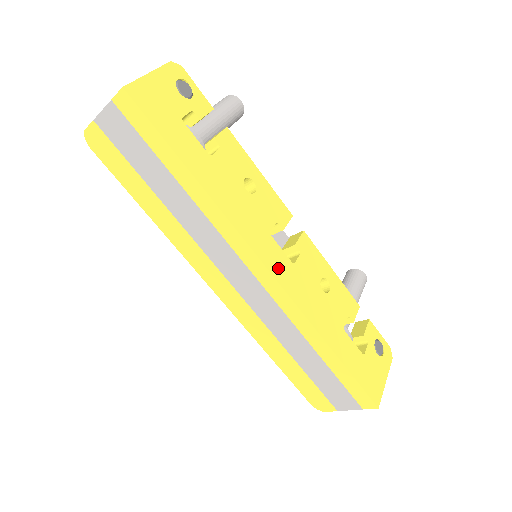
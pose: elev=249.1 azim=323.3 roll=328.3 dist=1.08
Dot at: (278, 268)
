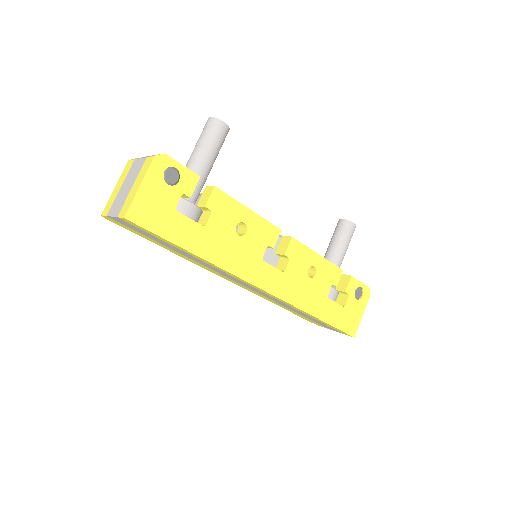
Dot at: (271, 284)
